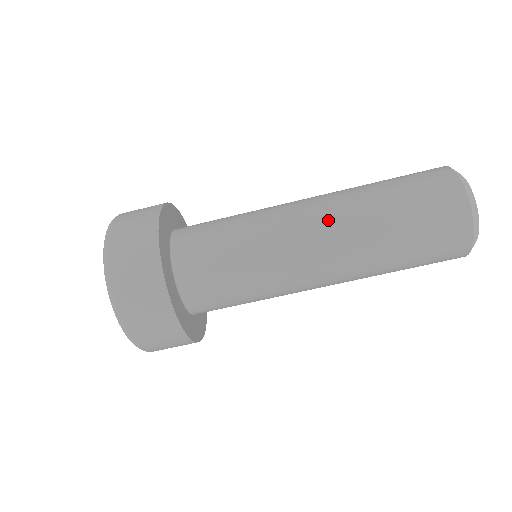
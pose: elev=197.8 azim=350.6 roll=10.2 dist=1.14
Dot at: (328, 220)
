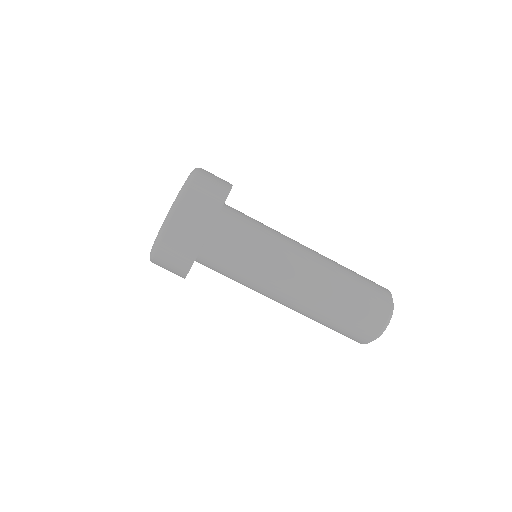
Dot at: (318, 255)
